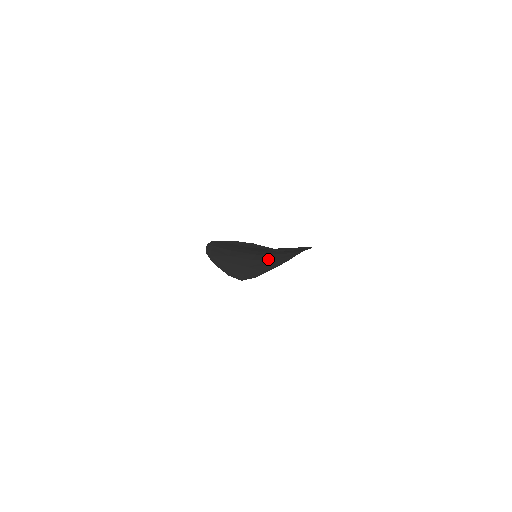
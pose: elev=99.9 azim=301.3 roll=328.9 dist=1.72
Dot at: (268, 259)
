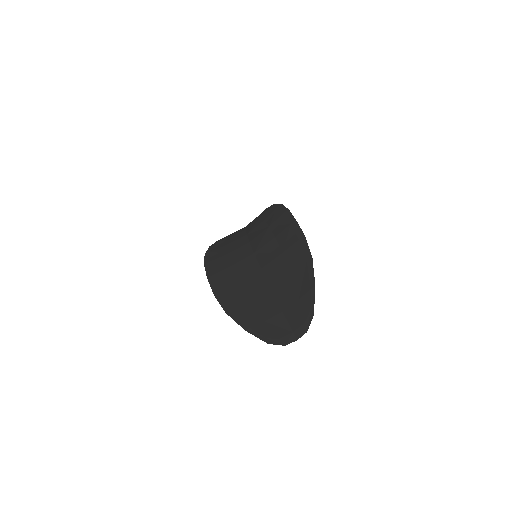
Dot at: occluded
